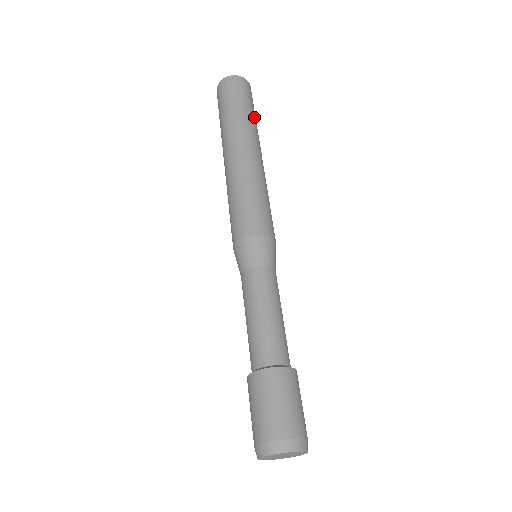
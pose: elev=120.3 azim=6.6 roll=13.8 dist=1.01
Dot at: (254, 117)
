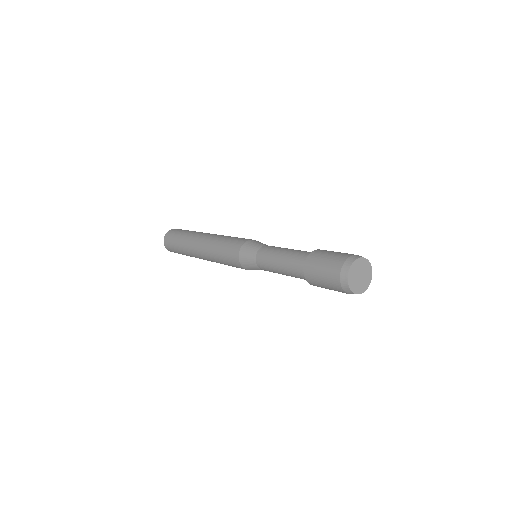
Dot at: occluded
